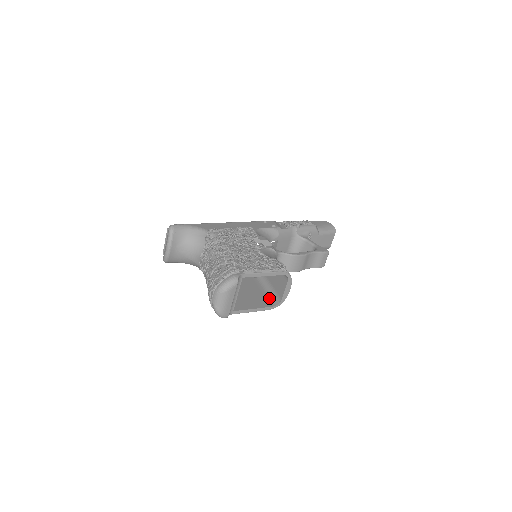
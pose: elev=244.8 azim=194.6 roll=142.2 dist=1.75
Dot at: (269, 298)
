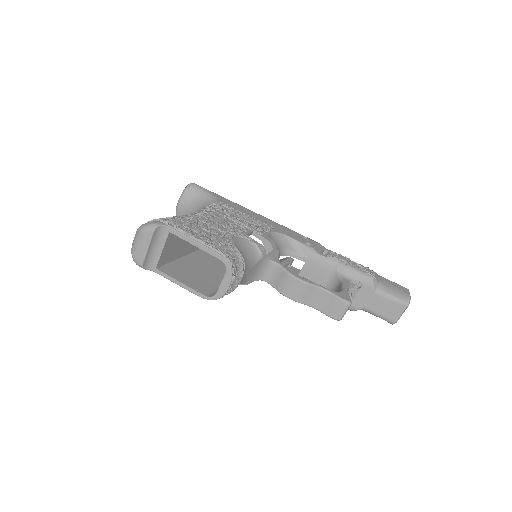
Dot at: (215, 290)
